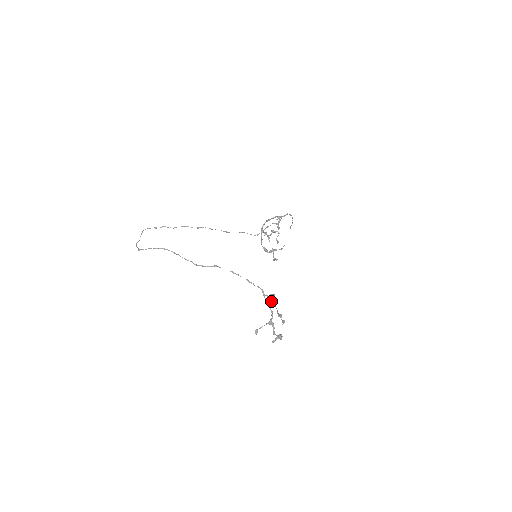
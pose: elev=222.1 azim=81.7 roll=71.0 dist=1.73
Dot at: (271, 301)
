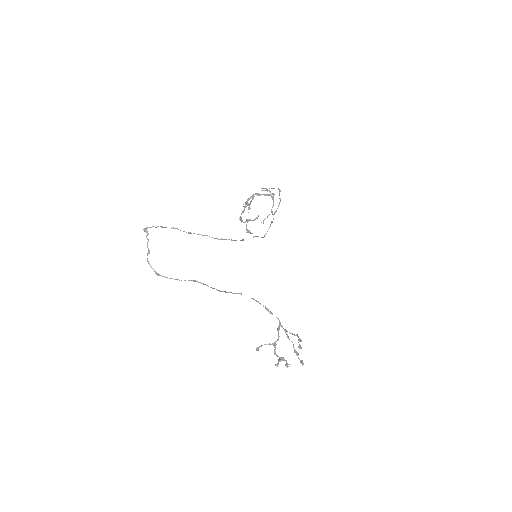
Dot at: occluded
